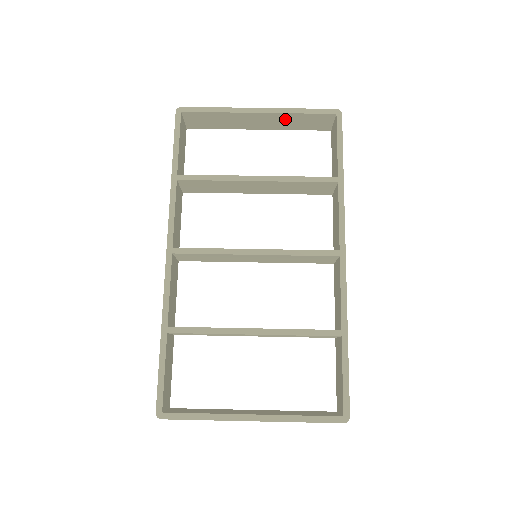
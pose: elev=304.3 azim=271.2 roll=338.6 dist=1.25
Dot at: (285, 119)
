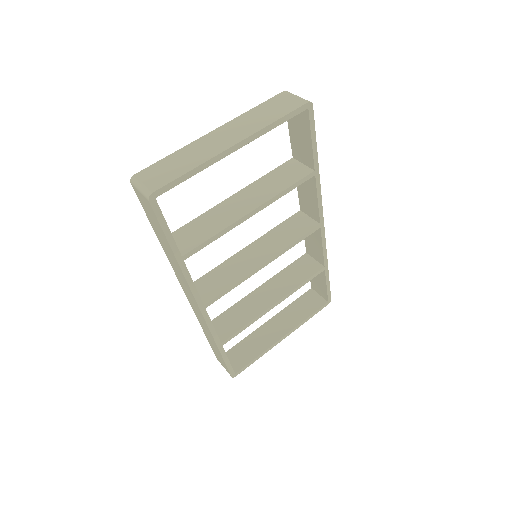
Dot at: occluded
